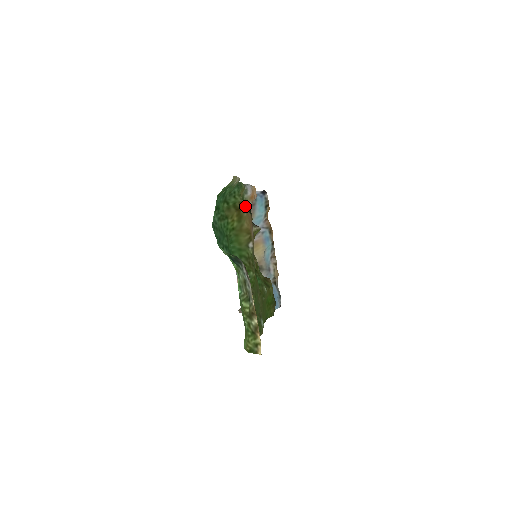
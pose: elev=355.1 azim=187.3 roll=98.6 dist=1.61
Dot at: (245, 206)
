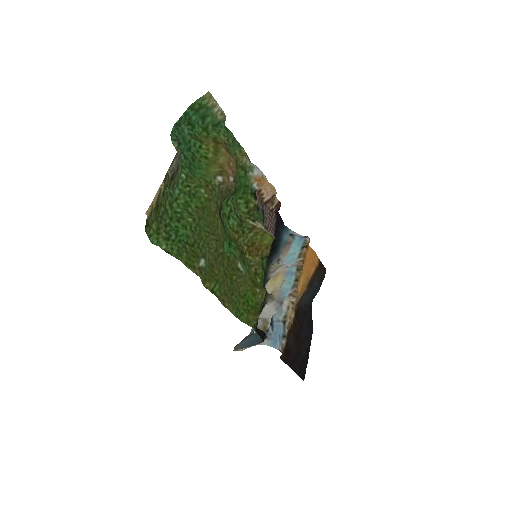
Dot at: (246, 180)
